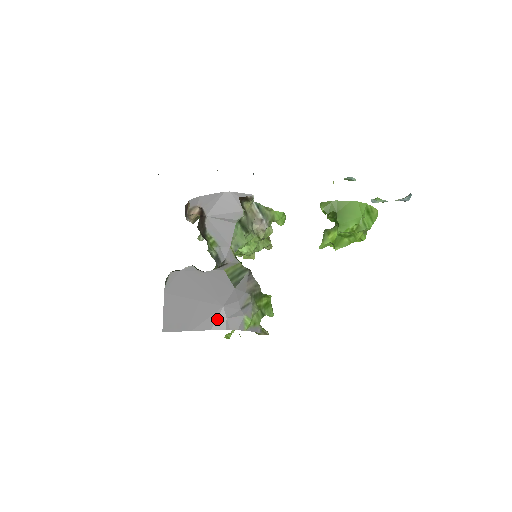
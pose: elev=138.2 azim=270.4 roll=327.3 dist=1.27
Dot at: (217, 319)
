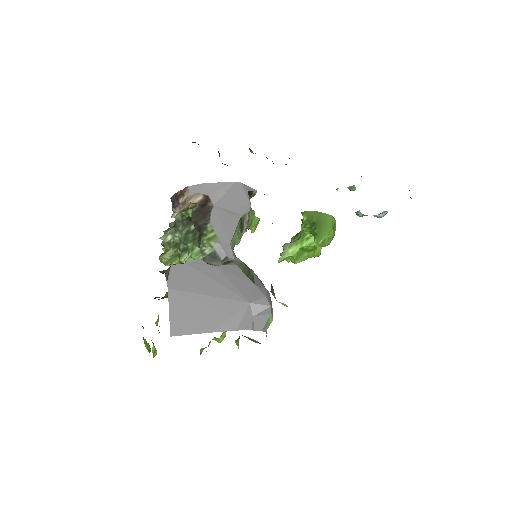
Dot at: (243, 317)
